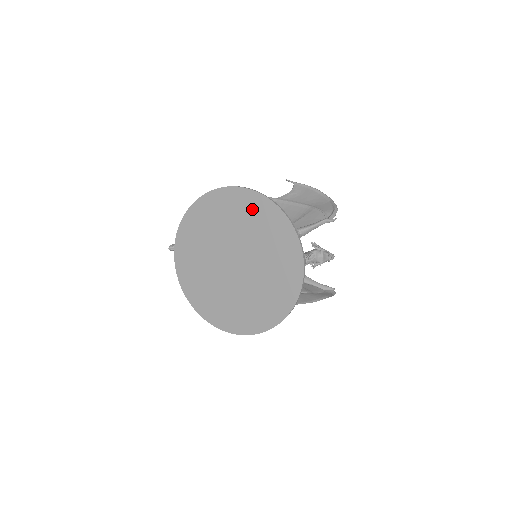
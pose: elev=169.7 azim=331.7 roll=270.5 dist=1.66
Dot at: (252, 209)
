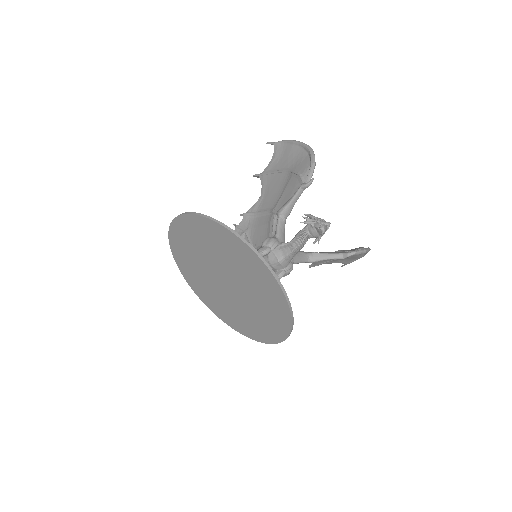
Dot at: (203, 232)
